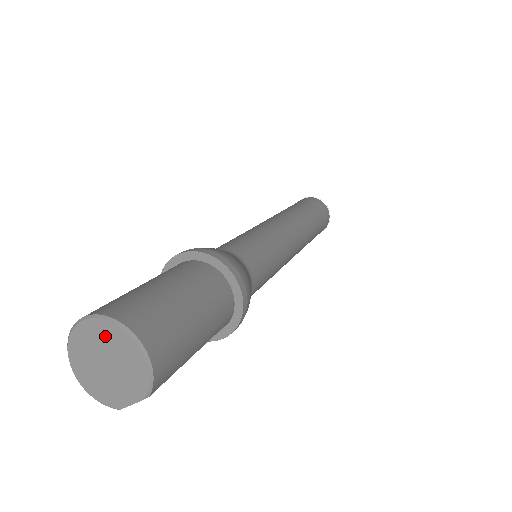
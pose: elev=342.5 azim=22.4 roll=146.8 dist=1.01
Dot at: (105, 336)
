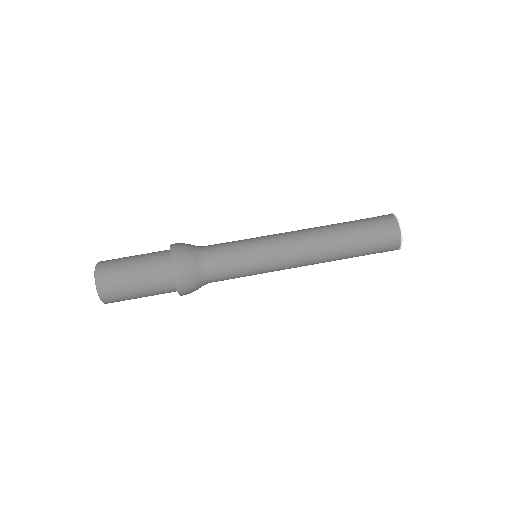
Dot at: occluded
